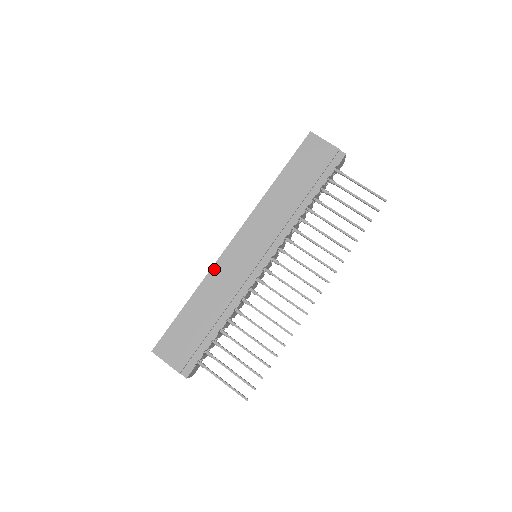
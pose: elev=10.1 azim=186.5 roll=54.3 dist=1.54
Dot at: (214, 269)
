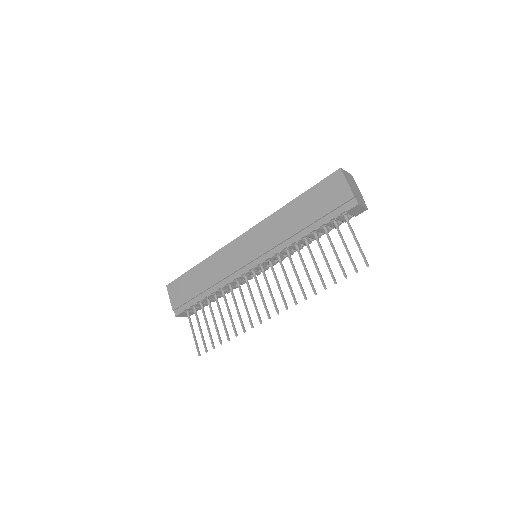
Dot at: (221, 251)
